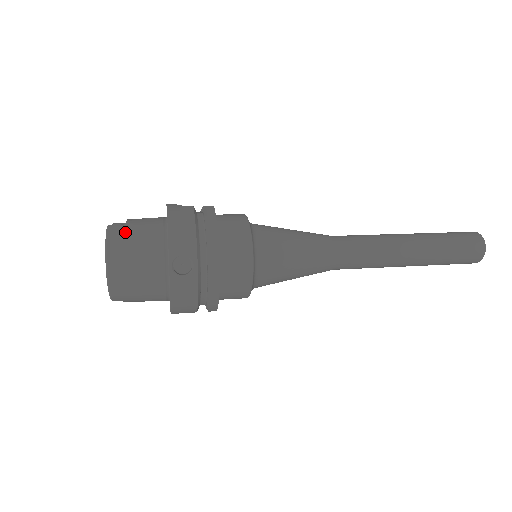
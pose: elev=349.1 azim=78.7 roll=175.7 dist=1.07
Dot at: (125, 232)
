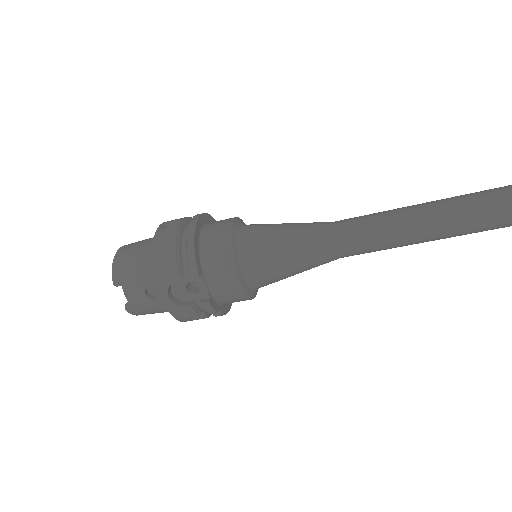
Dot at: occluded
